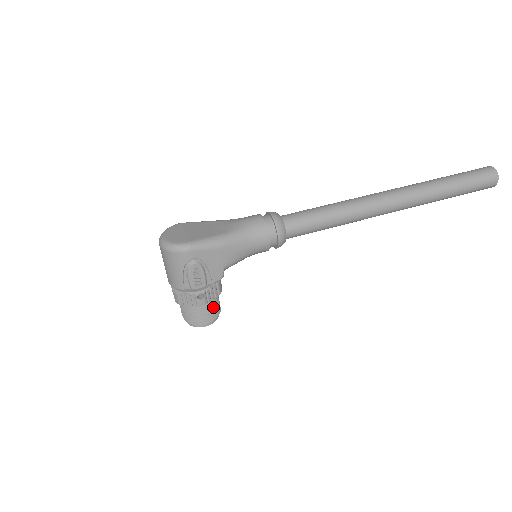
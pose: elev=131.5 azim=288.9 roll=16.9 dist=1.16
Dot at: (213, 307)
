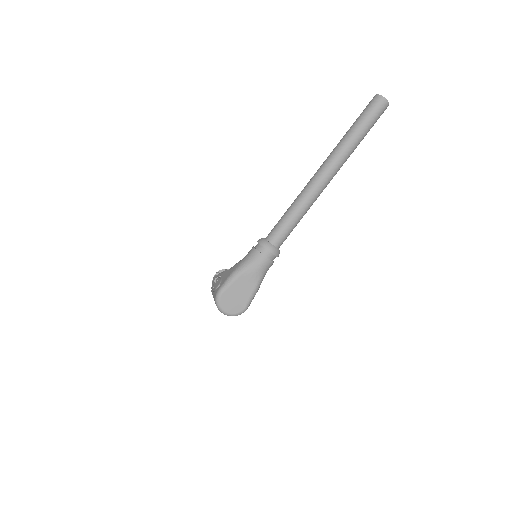
Dot at: occluded
